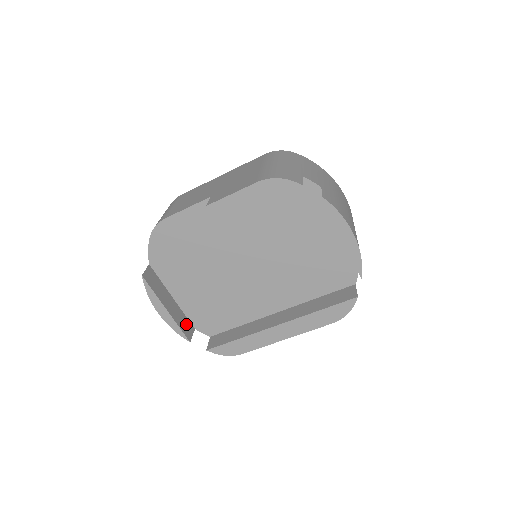
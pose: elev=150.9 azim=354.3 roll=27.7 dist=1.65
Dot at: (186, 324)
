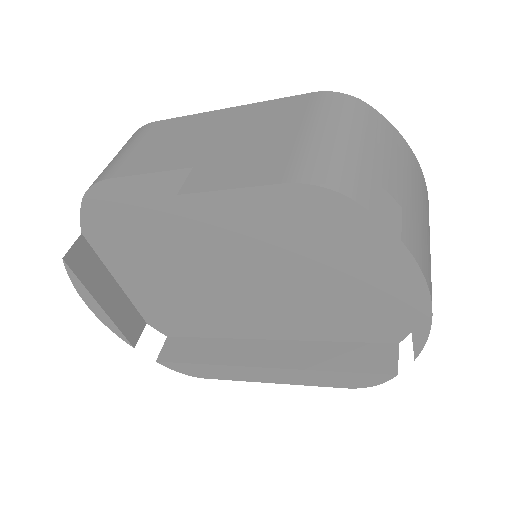
Dot at: (133, 320)
